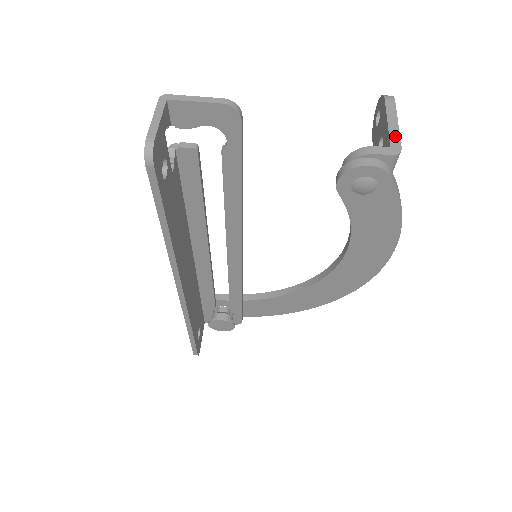
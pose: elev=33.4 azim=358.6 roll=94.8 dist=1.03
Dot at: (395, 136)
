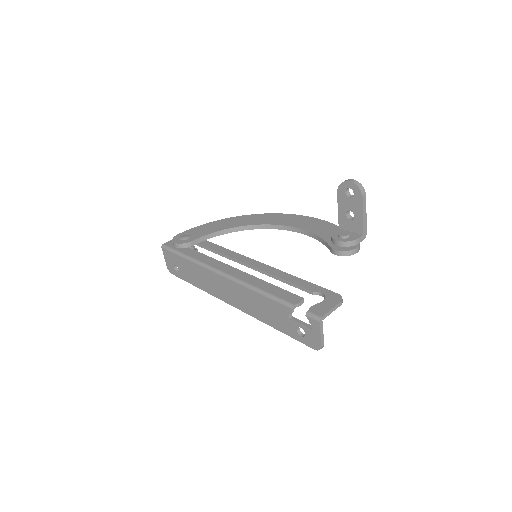
Dot at: (365, 226)
